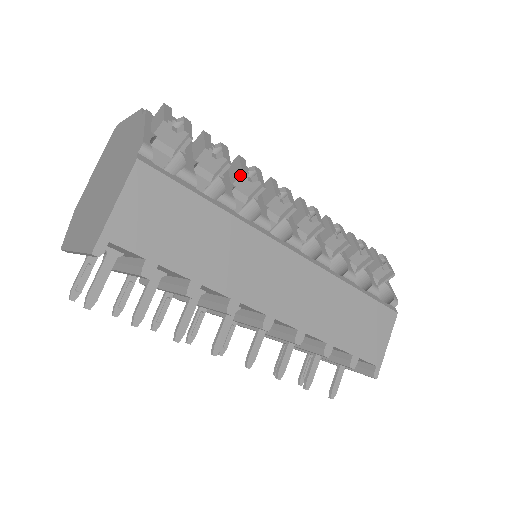
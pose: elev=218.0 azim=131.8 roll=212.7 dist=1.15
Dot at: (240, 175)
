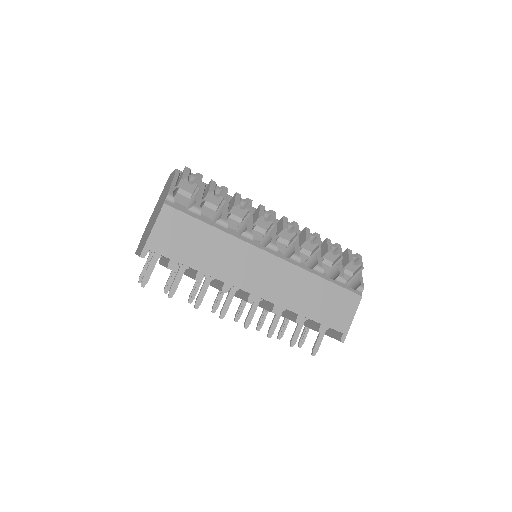
Dot at: (233, 206)
